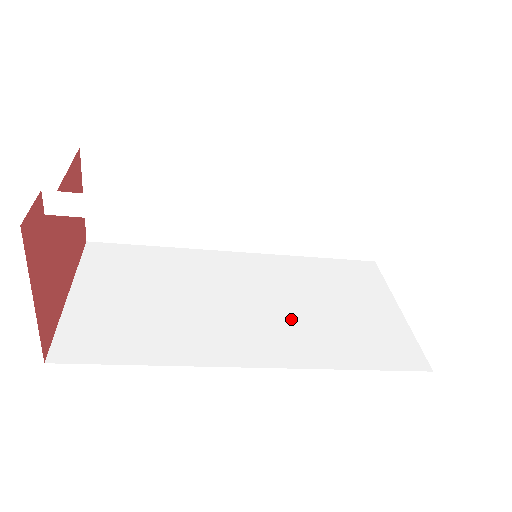
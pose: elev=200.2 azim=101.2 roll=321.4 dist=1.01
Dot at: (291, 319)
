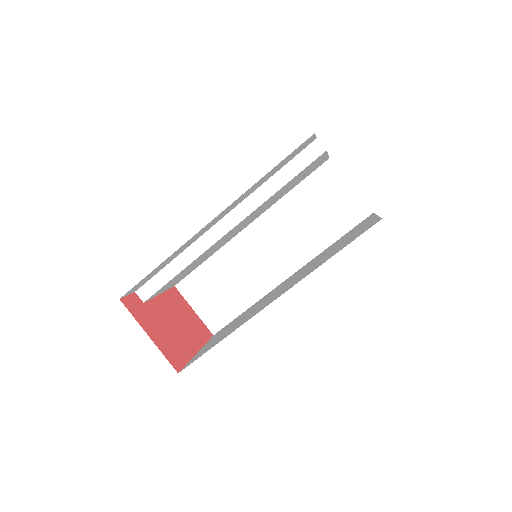
Dot at: occluded
